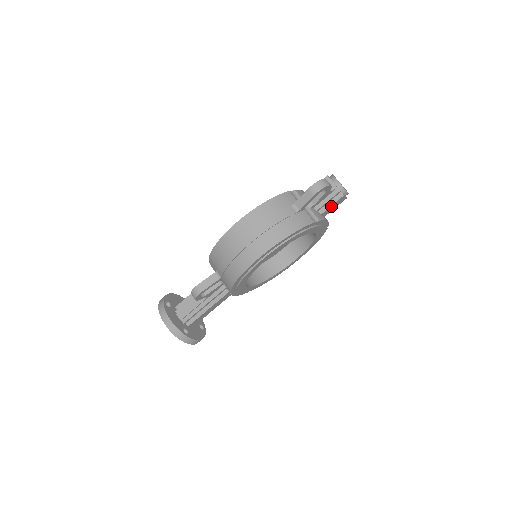
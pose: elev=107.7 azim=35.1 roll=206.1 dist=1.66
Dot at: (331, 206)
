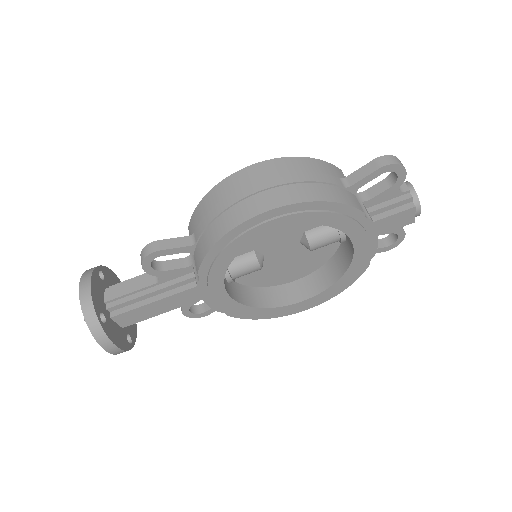
Dot at: (391, 216)
